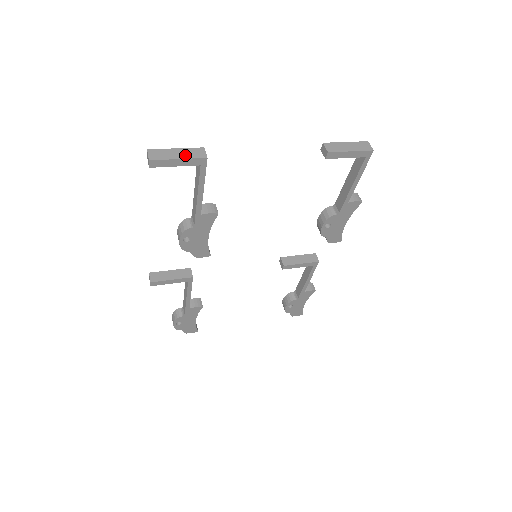
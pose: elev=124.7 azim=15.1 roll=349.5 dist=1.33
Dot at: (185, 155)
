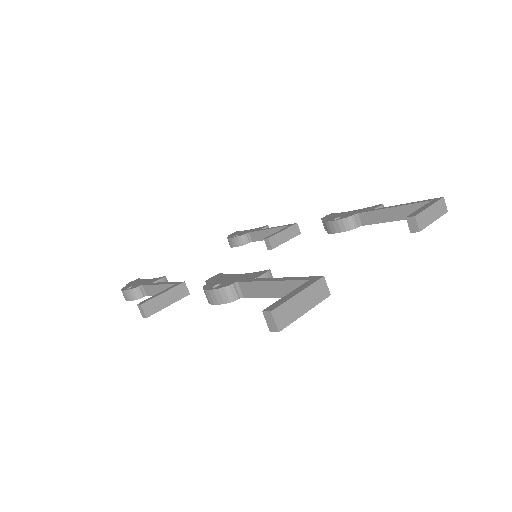
Dot at: (310, 302)
